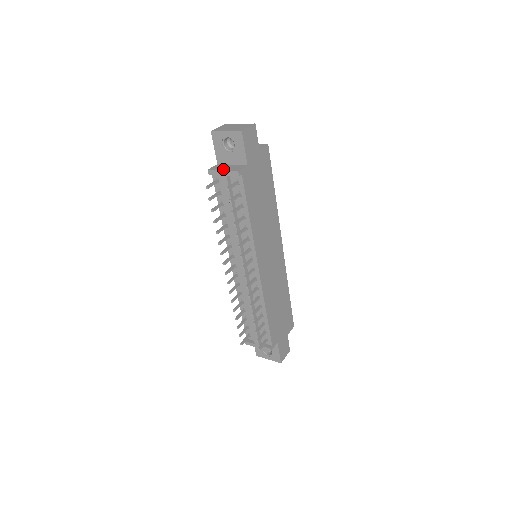
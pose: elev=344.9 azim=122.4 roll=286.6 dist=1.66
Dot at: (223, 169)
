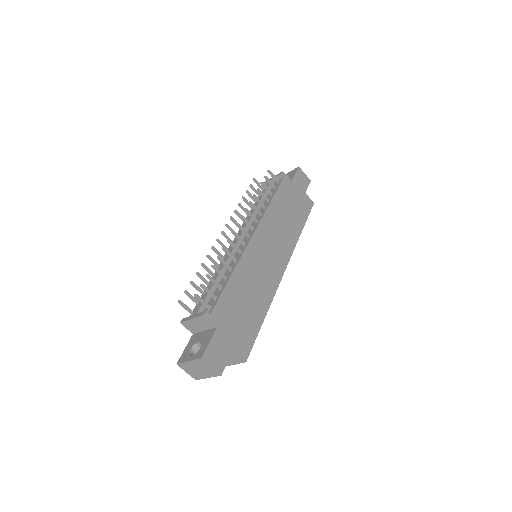
Dot at: occluded
